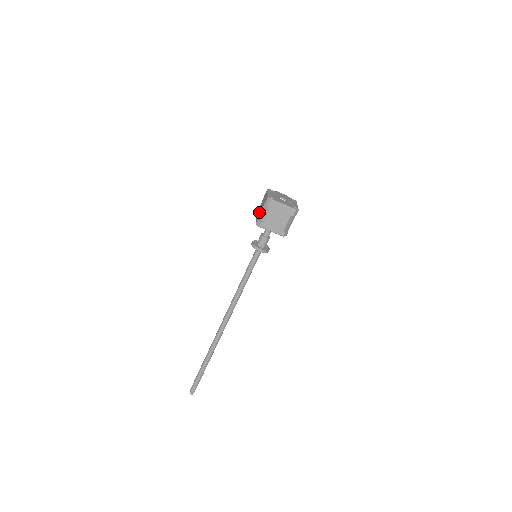
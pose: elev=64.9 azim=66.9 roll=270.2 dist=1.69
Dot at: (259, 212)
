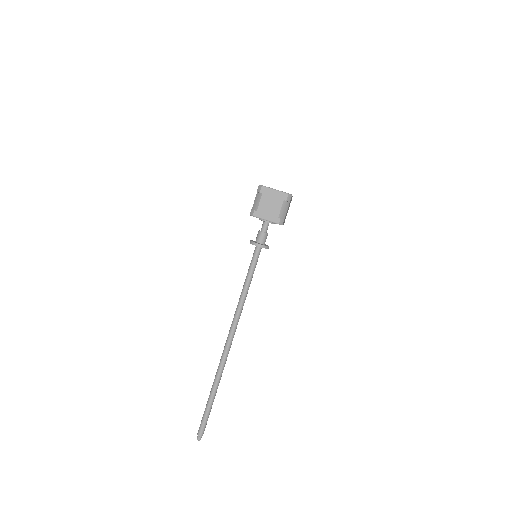
Dot at: occluded
